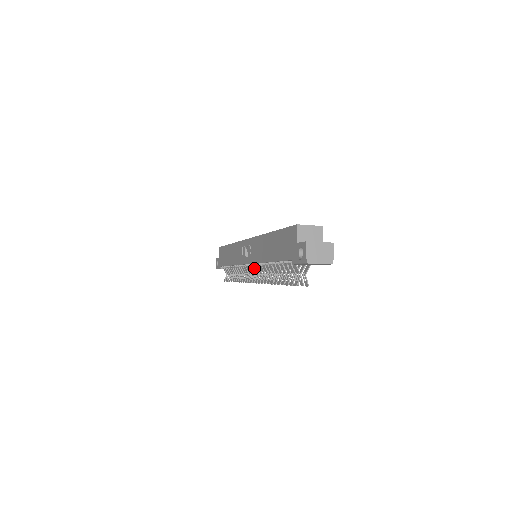
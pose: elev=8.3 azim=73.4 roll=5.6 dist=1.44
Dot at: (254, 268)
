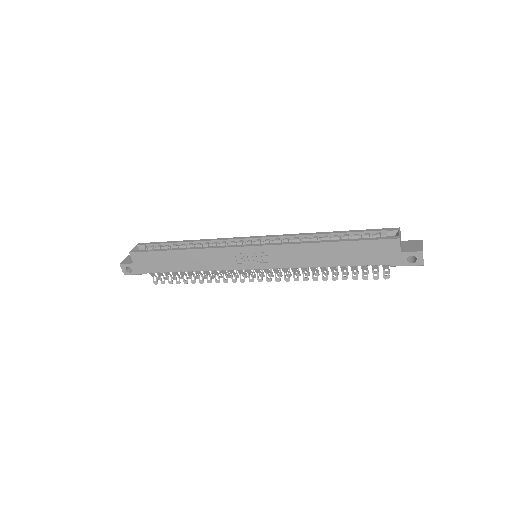
Dot at: occluded
